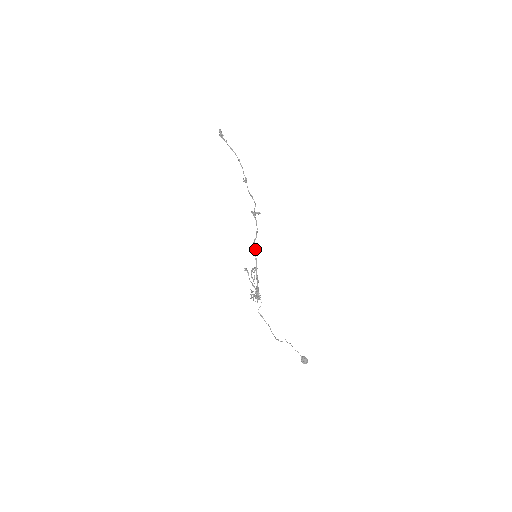
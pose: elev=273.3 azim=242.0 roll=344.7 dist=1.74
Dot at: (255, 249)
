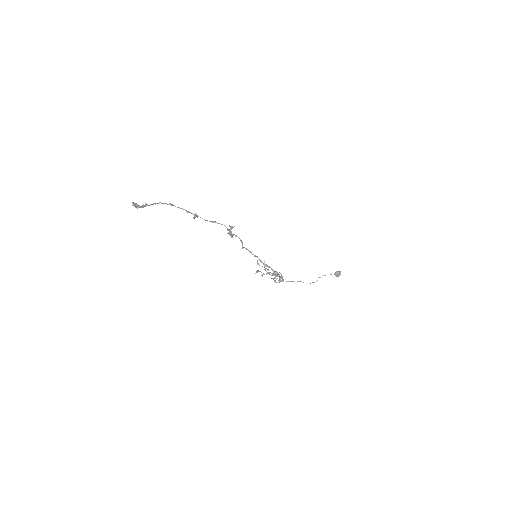
Dot at: occluded
